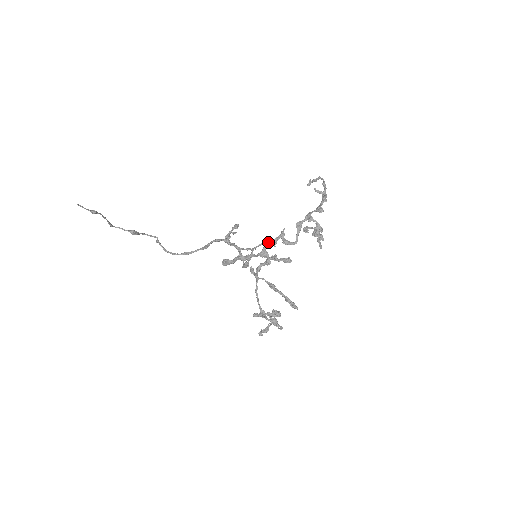
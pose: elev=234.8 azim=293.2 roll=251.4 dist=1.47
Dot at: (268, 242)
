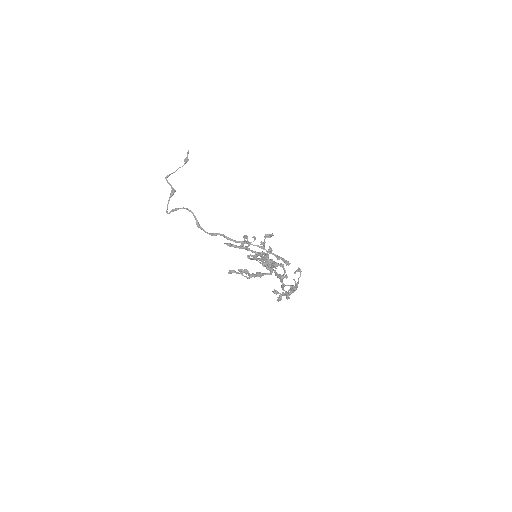
Dot at: occluded
